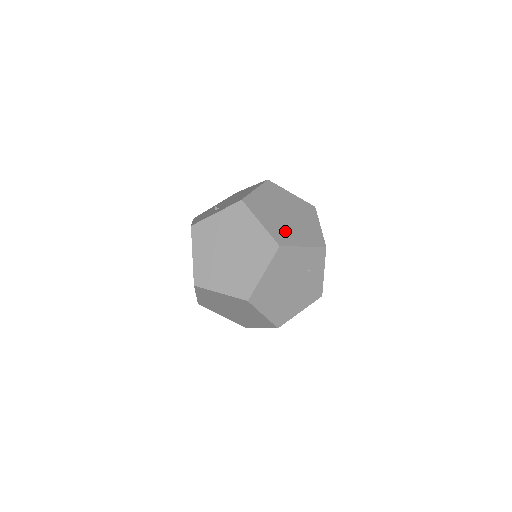
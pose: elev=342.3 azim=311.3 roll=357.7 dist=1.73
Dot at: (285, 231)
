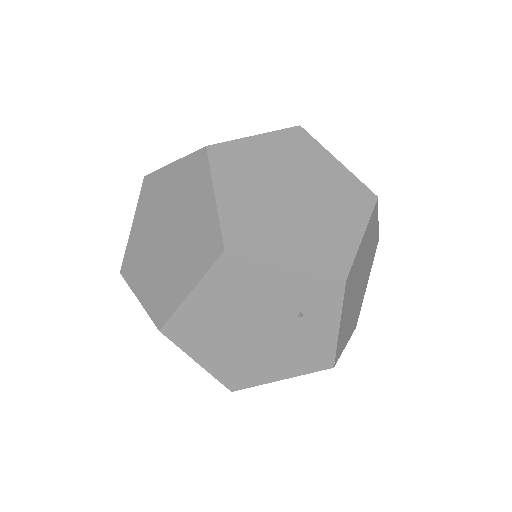
Dot at: (263, 225)
